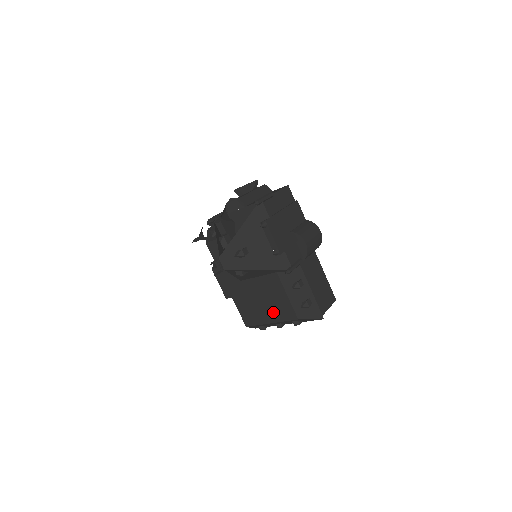
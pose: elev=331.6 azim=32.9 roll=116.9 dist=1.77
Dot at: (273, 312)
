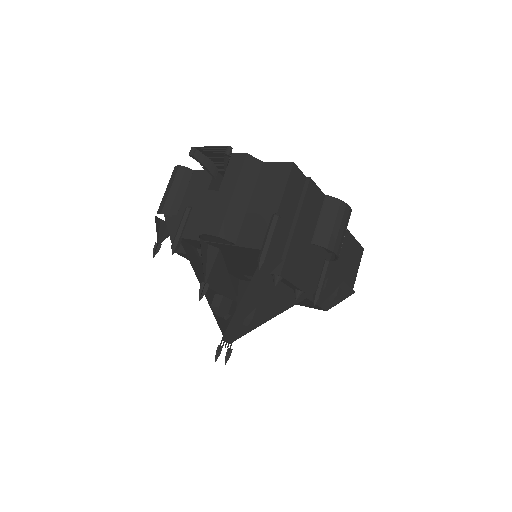
Dot at: occluded
